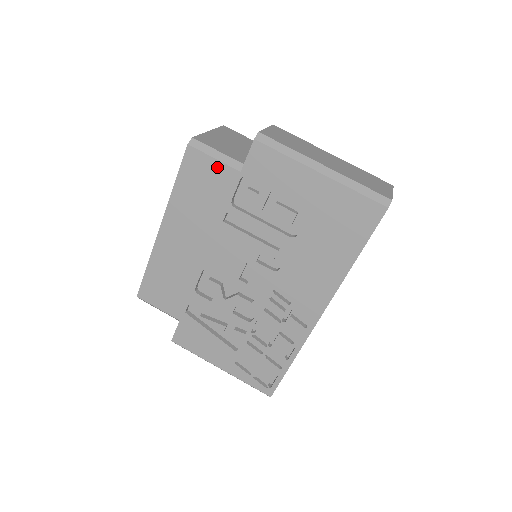
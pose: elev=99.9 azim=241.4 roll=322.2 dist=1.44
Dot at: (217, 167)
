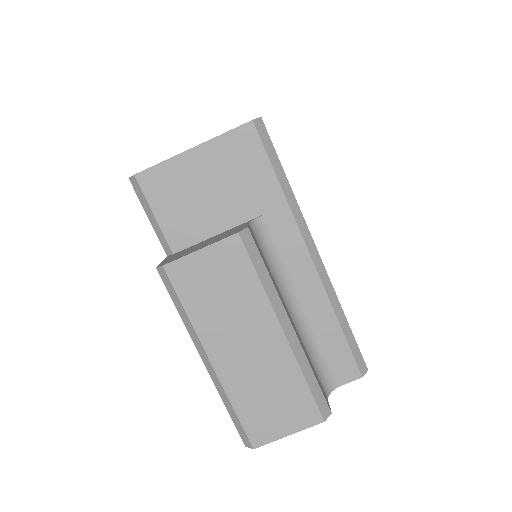
Dot at: occluded
